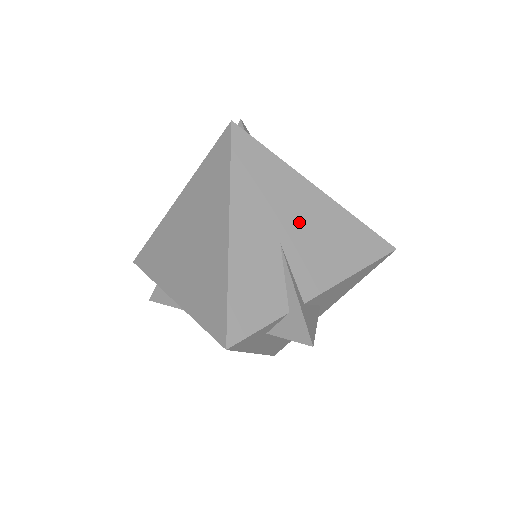
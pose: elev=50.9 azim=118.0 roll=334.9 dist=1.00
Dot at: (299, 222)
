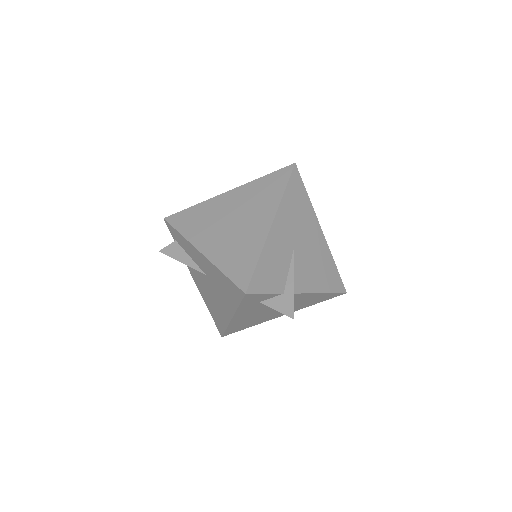
Dot at: (307, 244)
